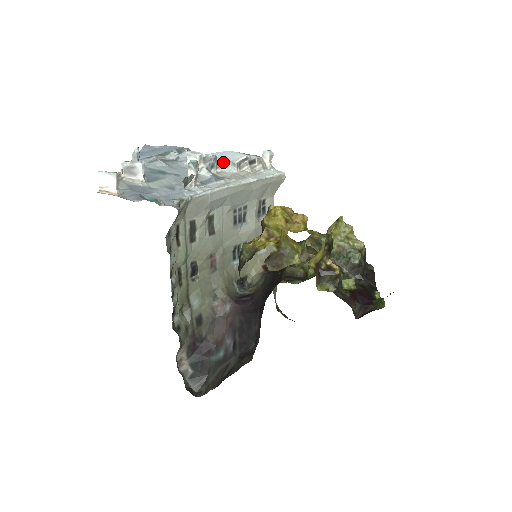
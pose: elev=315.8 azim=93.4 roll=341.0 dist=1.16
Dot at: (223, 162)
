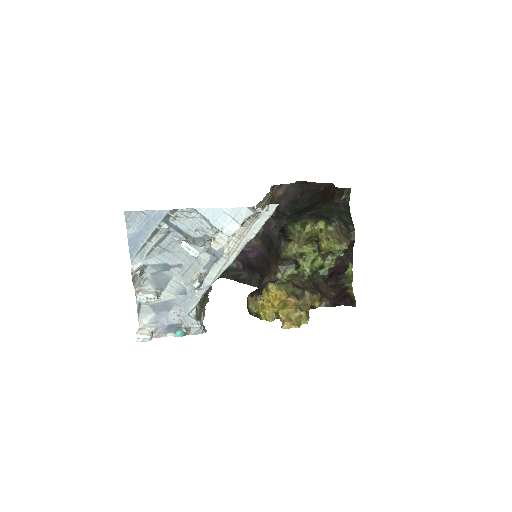
Dot at: (217, 231)
